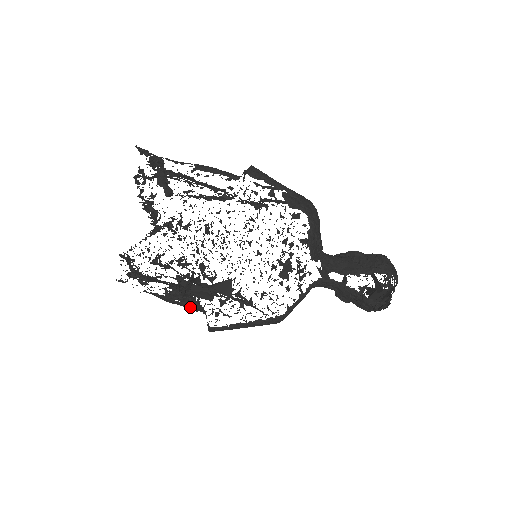
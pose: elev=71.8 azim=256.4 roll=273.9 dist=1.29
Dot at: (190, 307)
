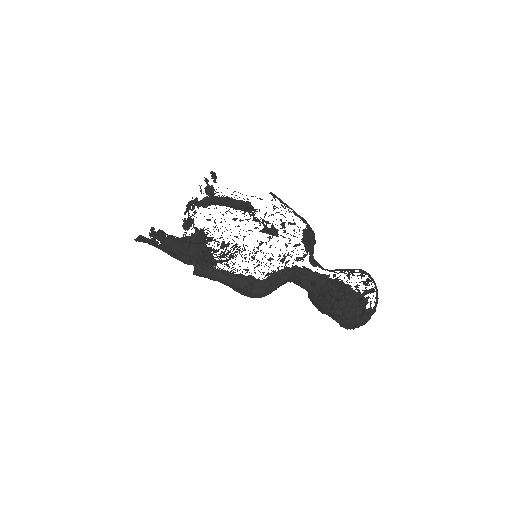
Dot at: (188, 250)
